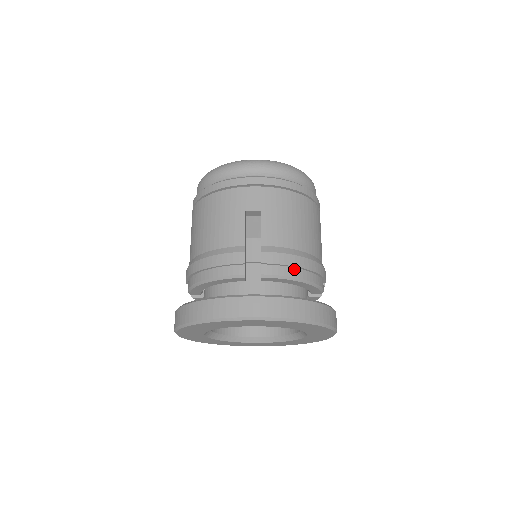
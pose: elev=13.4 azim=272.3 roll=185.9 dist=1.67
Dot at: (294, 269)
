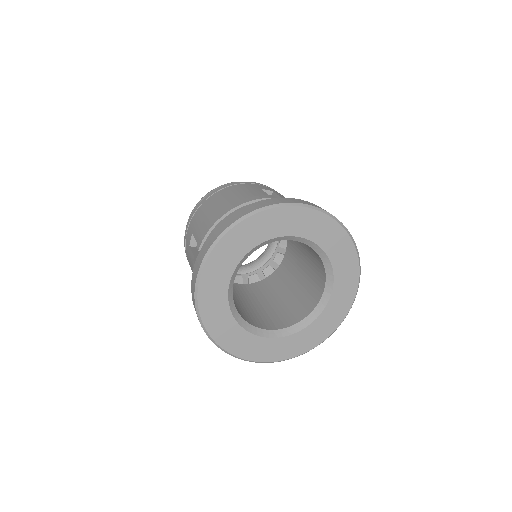
Dot at: occluded
